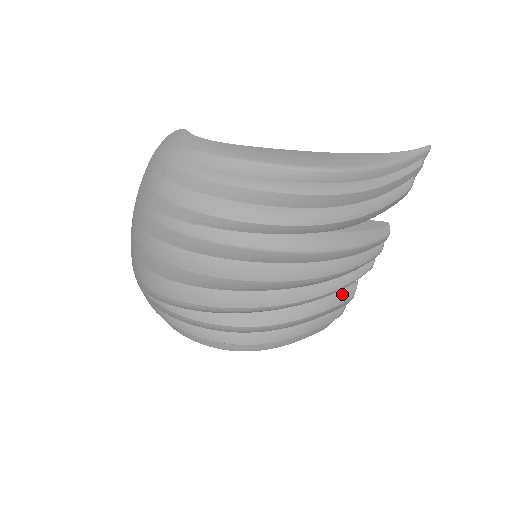
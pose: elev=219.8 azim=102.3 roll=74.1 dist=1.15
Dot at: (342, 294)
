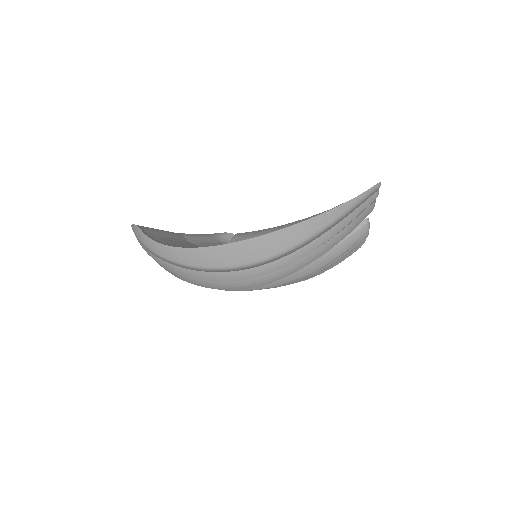
Dot at: occluded
